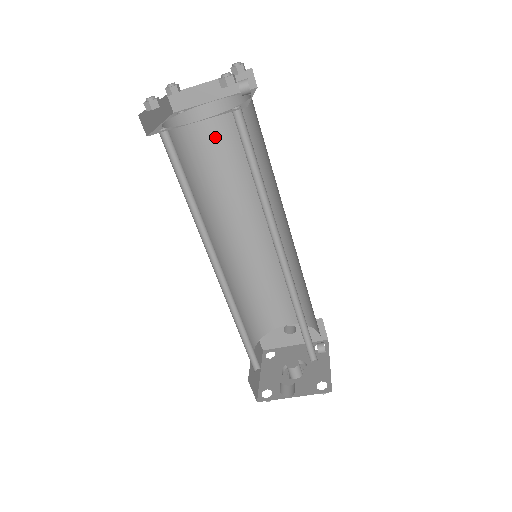
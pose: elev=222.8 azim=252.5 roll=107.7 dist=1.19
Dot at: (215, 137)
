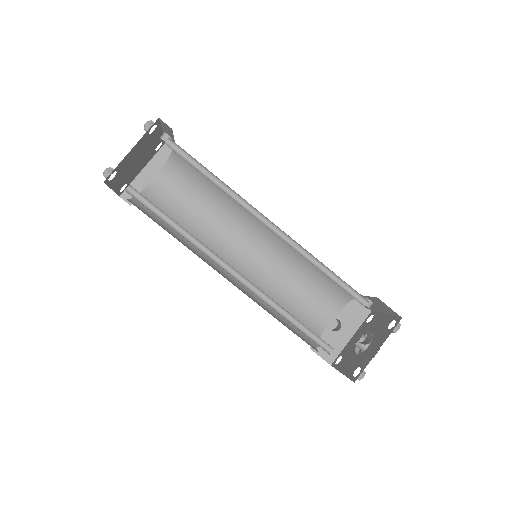
Dot at: (170, 202)
